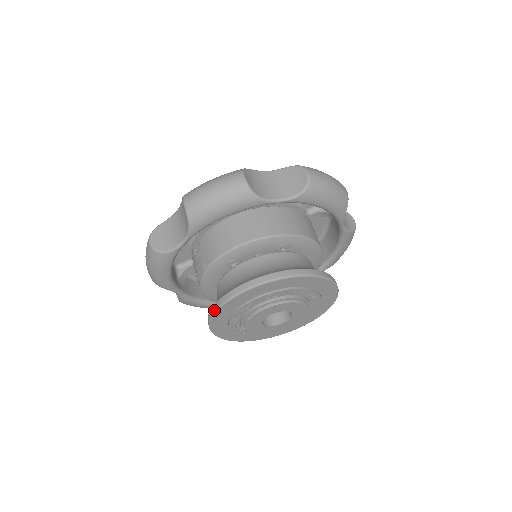
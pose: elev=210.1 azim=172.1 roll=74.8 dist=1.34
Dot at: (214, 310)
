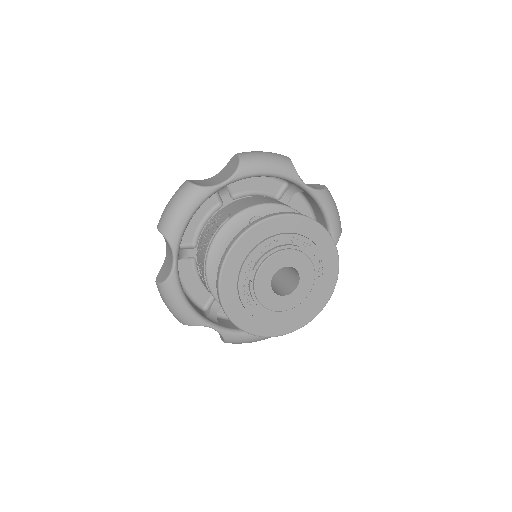
Dot at: (244, 230)
